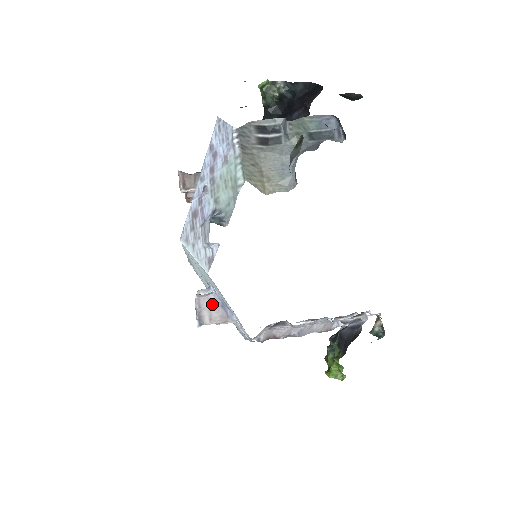
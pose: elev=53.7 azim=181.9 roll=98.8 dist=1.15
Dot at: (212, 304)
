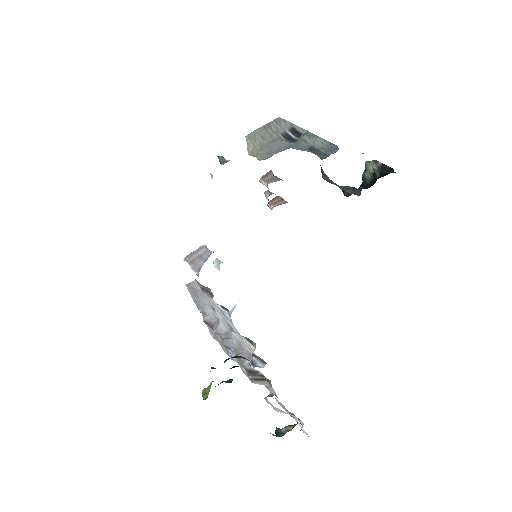
Dot at: (204, 255)
